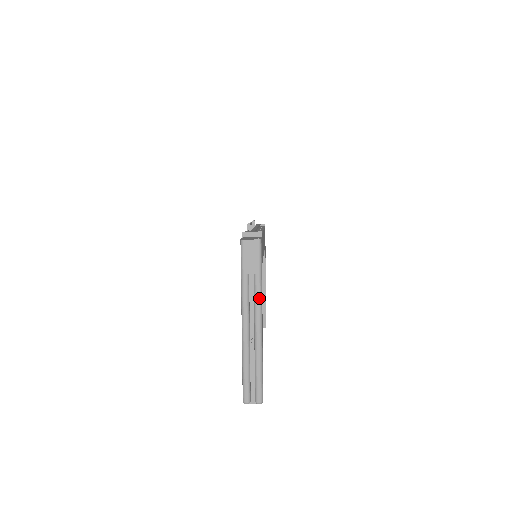
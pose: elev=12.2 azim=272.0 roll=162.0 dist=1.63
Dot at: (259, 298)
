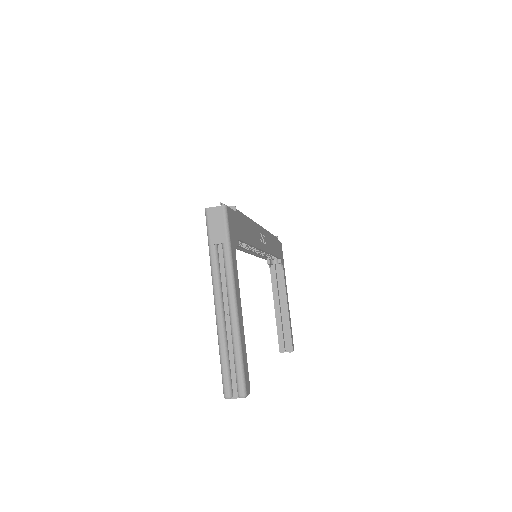
Dot at: (230, 270)
